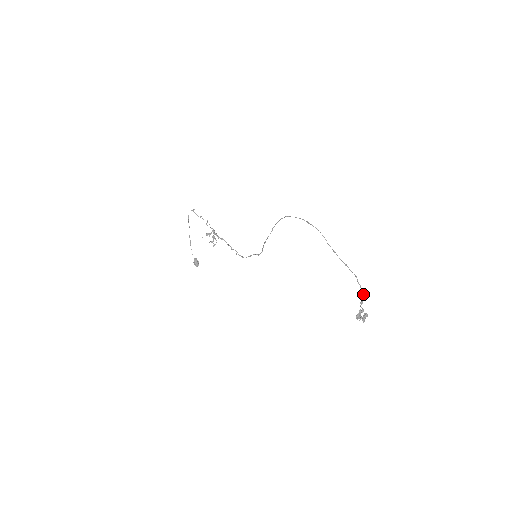
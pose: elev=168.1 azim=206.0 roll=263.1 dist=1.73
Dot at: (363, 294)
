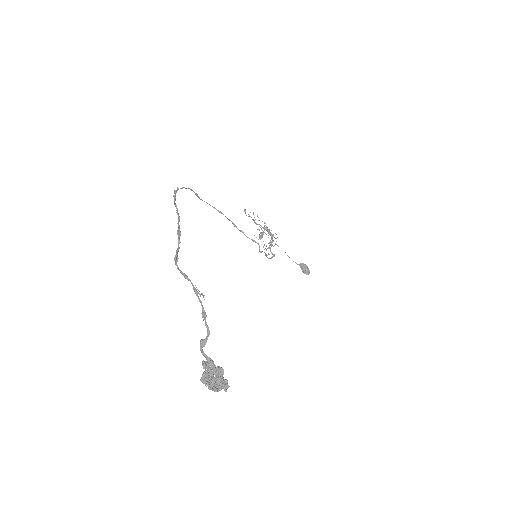
Dot at: (205, 317)
